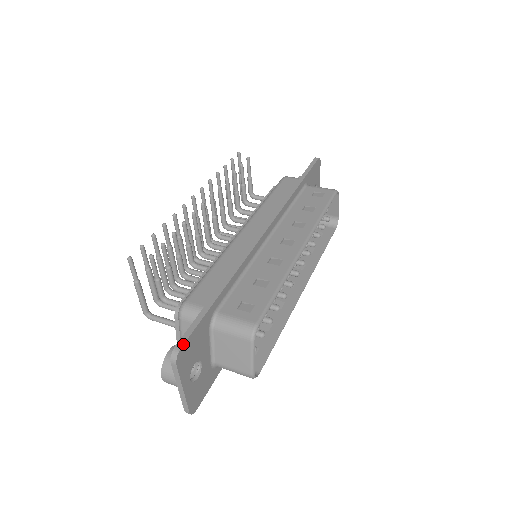
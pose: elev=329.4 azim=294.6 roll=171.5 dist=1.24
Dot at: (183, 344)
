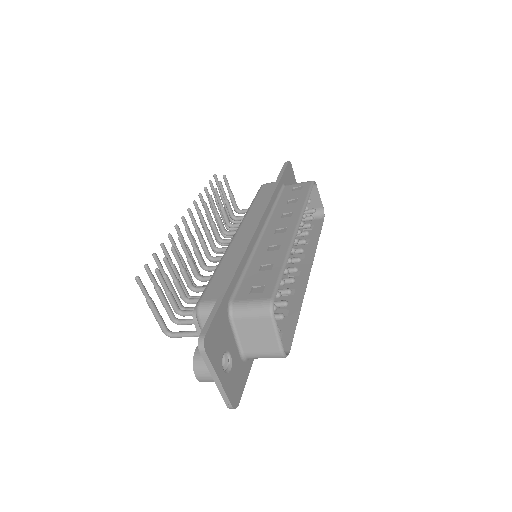
Dot at: (207, 331)
